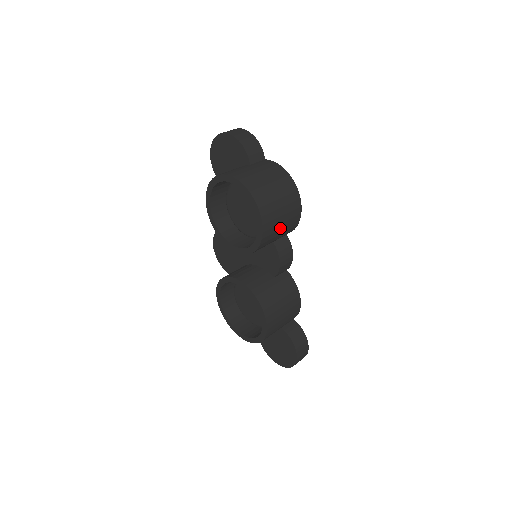
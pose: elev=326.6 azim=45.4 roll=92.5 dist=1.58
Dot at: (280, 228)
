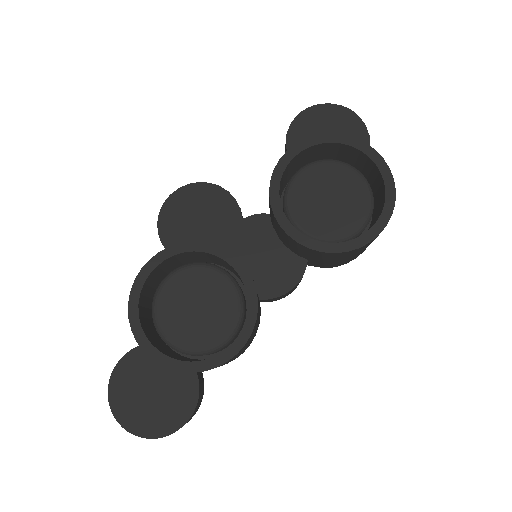
Dot at: (354, 254)
